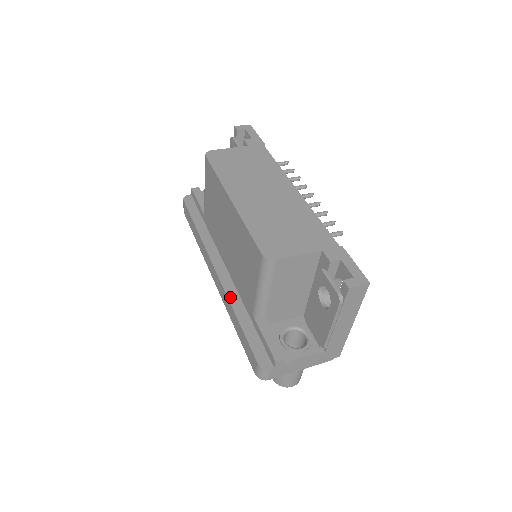
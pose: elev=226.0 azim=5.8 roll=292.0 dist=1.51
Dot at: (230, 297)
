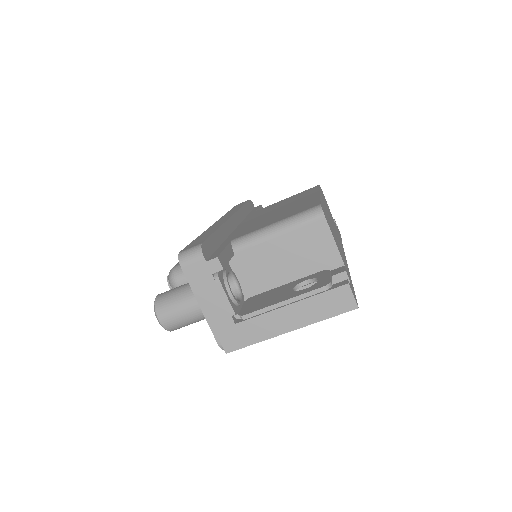
Dot at: (225, 226)
